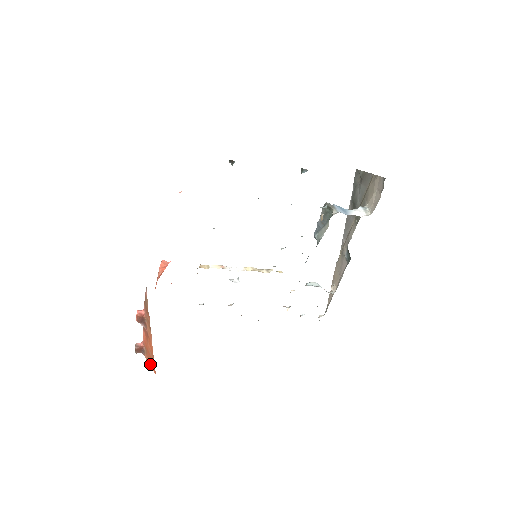
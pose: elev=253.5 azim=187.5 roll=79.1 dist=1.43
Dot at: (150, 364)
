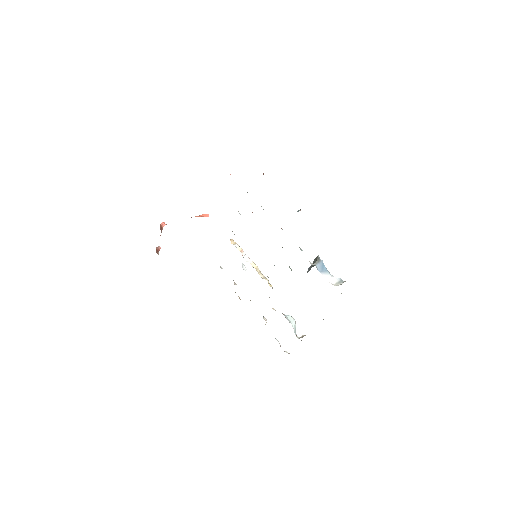
Dot at: occluded
